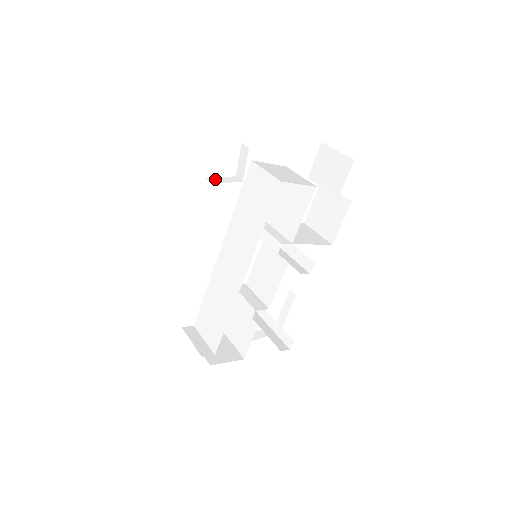
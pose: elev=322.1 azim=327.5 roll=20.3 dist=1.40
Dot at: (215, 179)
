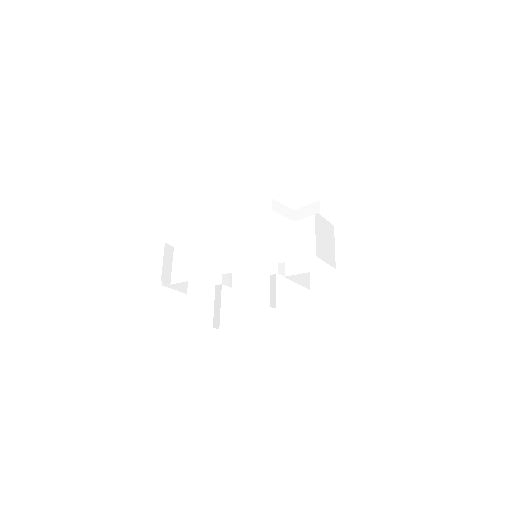
Dot at: (278, 205)
